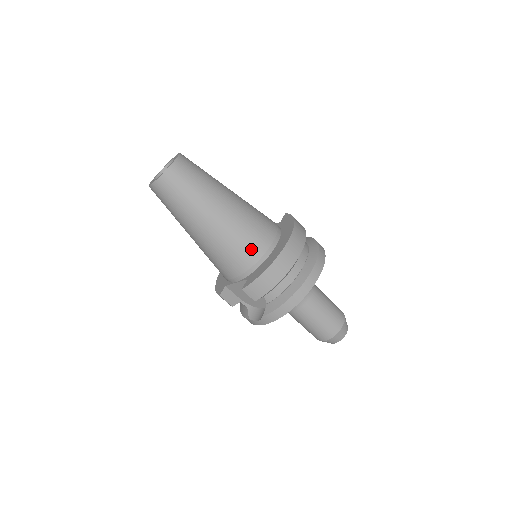
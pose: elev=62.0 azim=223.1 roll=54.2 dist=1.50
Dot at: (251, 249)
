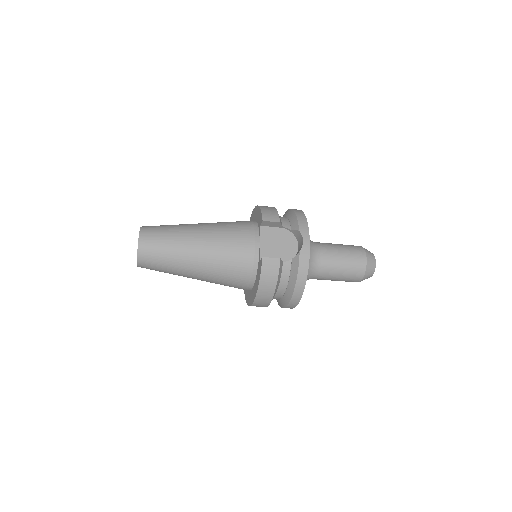
Dot at: occluded
